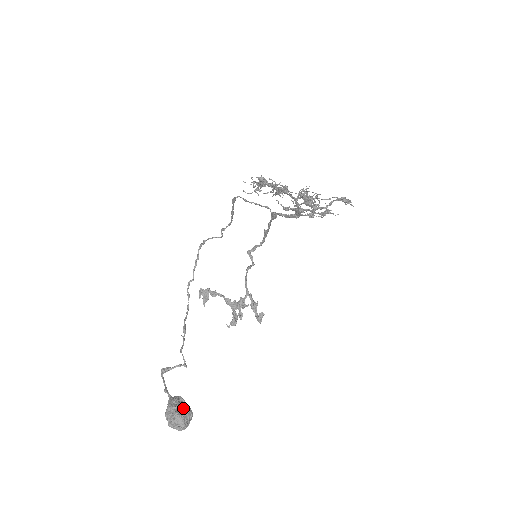
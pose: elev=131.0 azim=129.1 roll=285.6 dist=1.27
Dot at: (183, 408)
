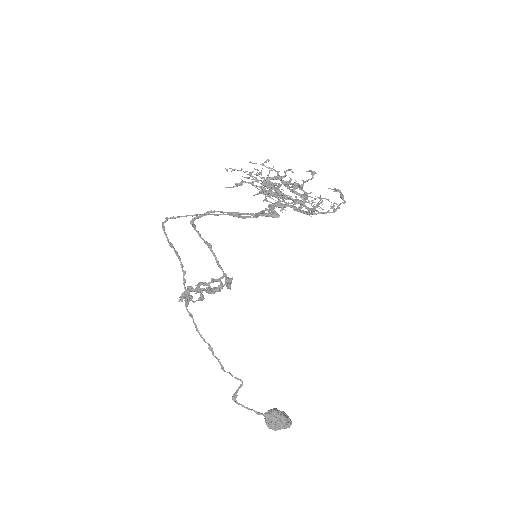
Dot at: (287, 417)
